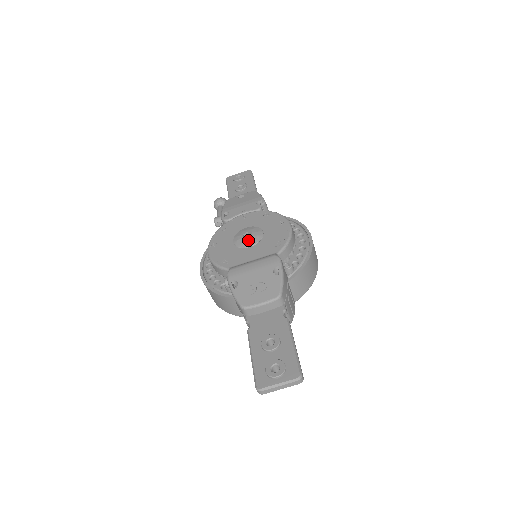
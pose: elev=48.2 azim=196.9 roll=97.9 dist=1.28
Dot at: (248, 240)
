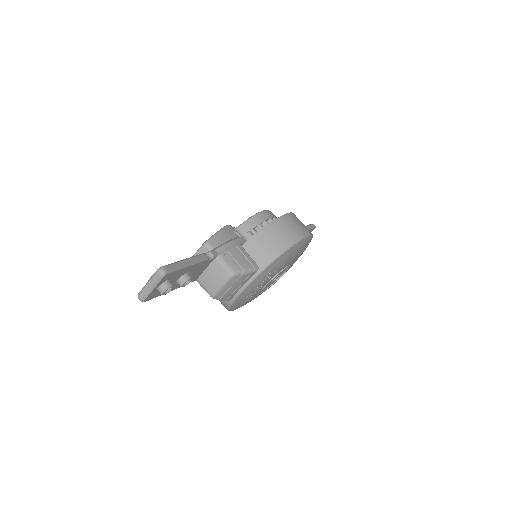
Dot at: occluded
